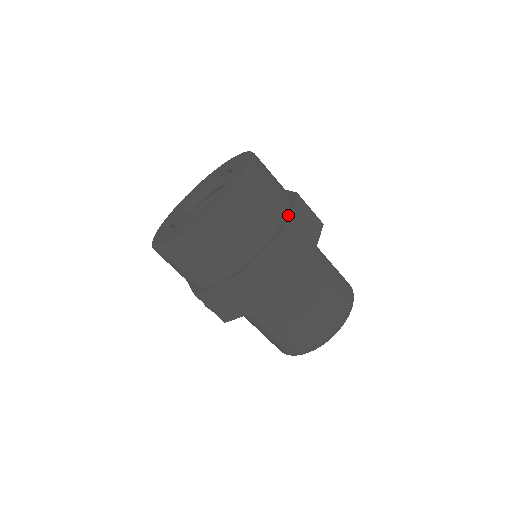
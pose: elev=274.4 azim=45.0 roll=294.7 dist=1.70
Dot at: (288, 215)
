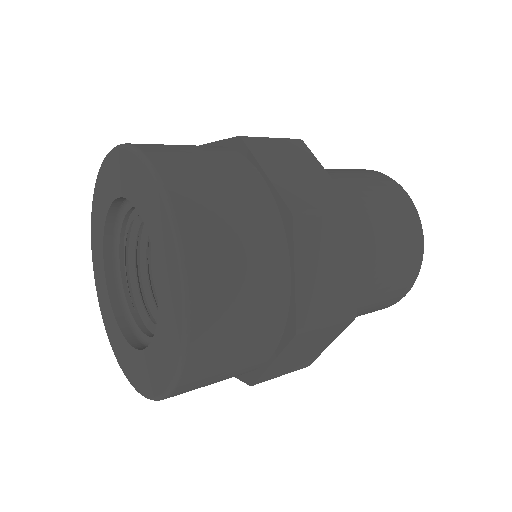
Dot at: (271, 184)
